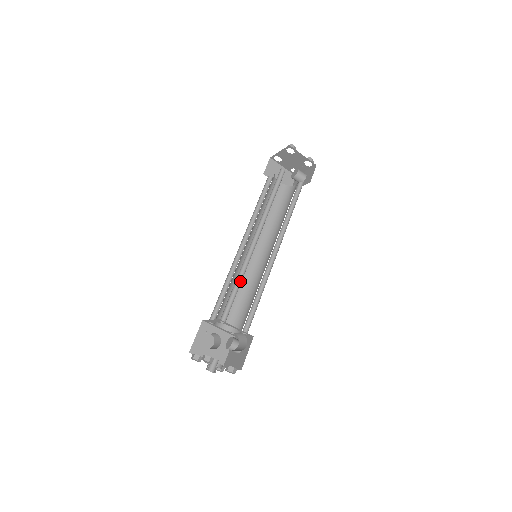
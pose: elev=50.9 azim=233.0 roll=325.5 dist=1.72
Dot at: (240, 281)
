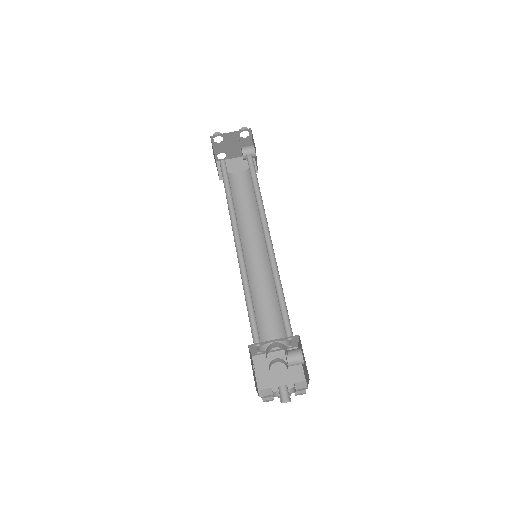
Dot at: (250, 292)
